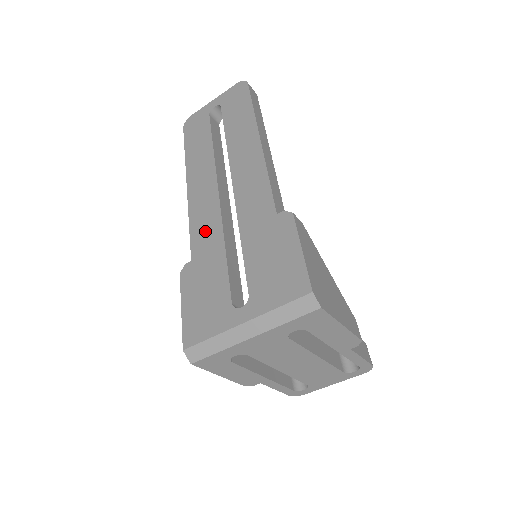
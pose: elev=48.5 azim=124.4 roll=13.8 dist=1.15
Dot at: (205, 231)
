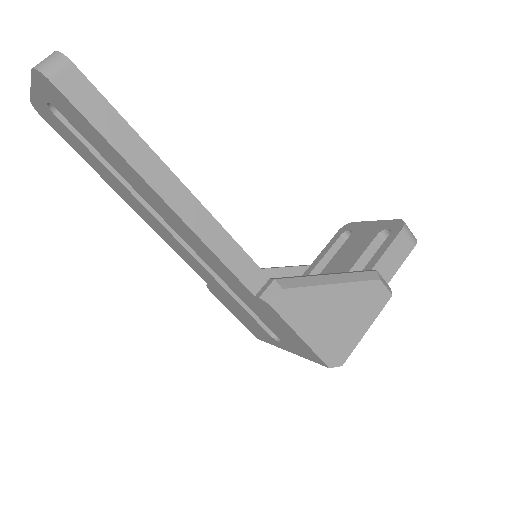
Dot at: (198, 269)
